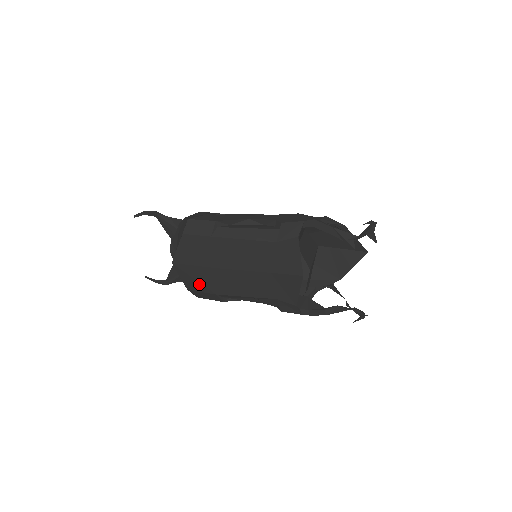
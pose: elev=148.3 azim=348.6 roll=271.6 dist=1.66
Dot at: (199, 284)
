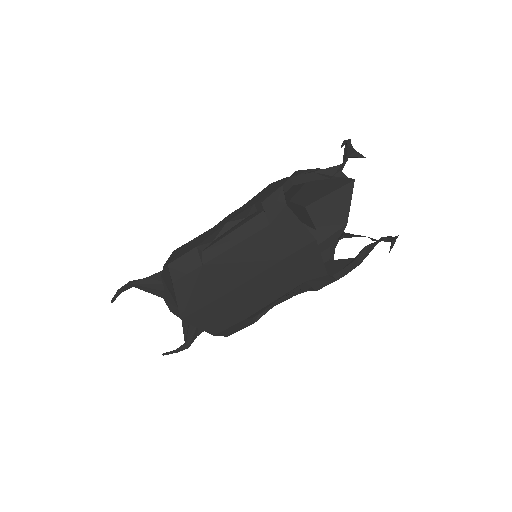
Dot at: (221, 321)
